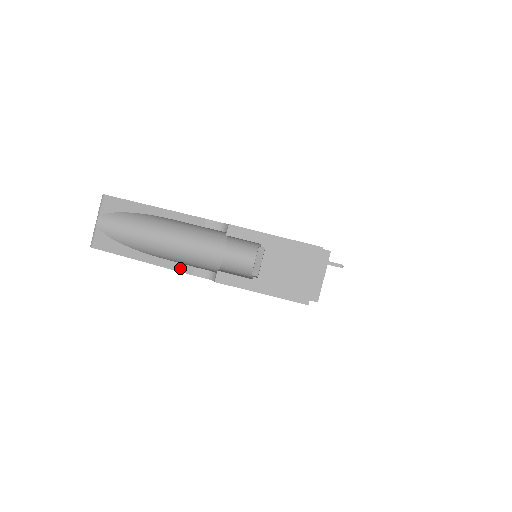
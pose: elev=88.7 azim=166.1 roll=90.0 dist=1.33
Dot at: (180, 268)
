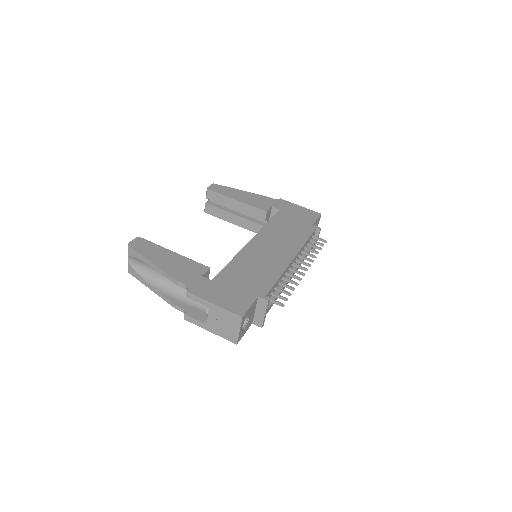
Dot at: (169, 302)
